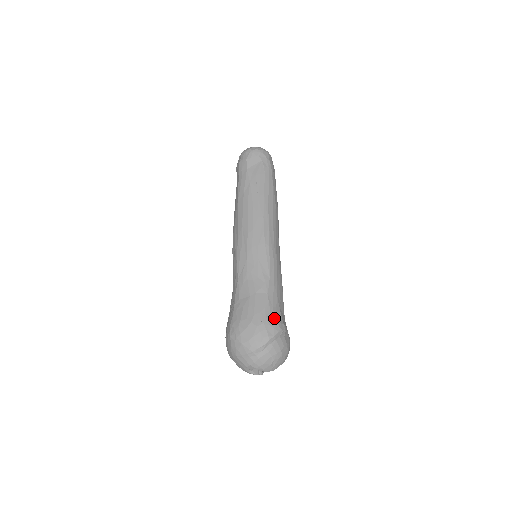
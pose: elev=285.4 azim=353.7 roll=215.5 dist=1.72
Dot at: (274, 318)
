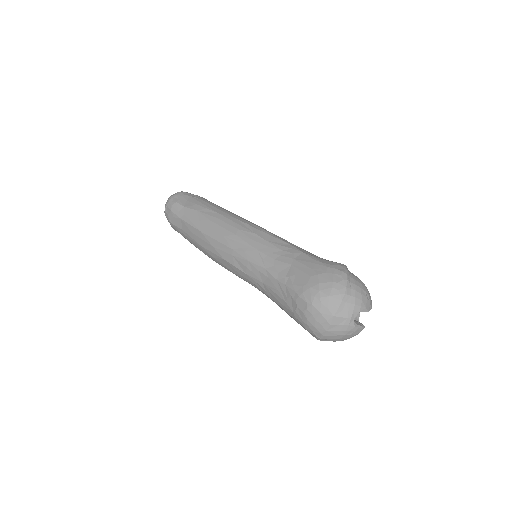
Dot at: (330, 261)
